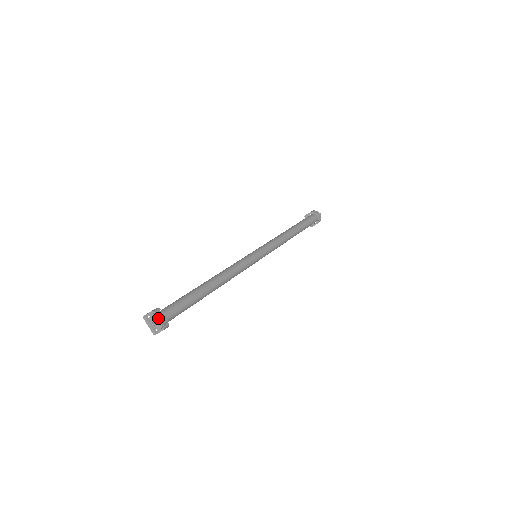
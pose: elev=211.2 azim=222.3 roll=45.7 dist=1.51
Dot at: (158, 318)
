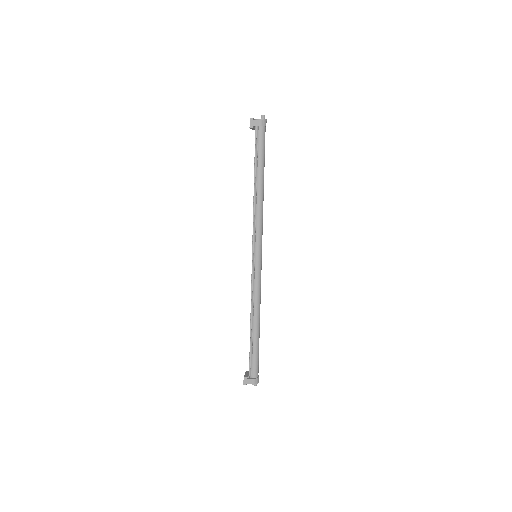
Dot at: occluded
